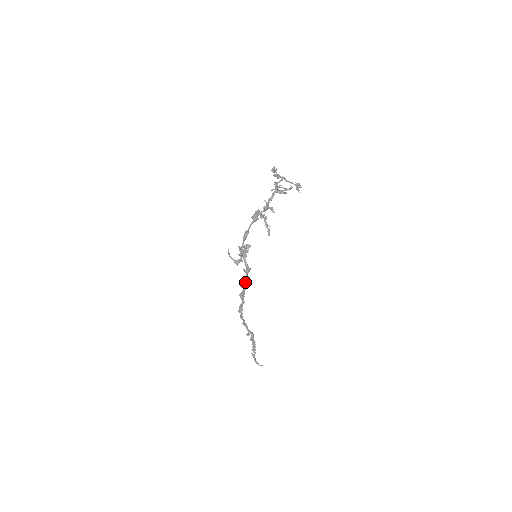
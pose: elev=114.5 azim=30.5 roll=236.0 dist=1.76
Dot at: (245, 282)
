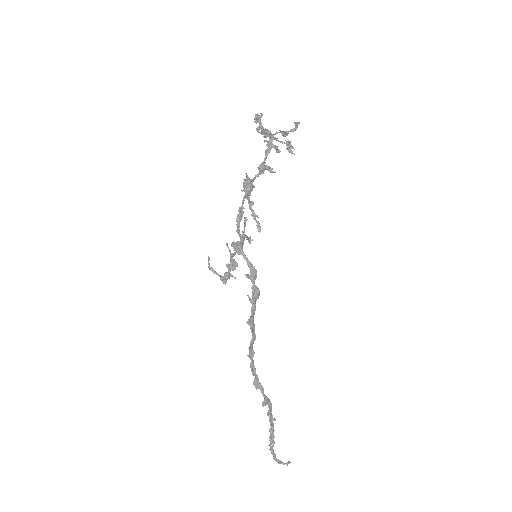
Dot at: (253, 297)
